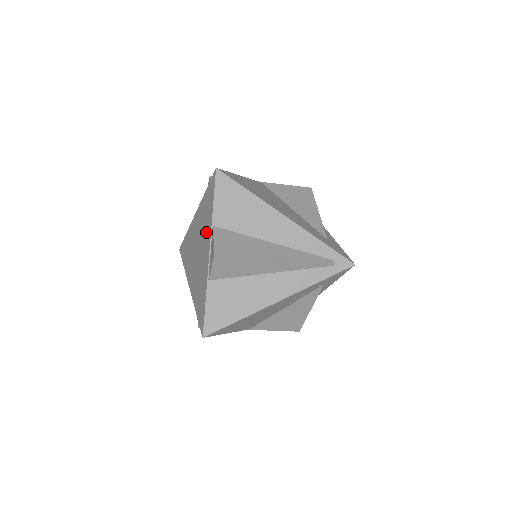
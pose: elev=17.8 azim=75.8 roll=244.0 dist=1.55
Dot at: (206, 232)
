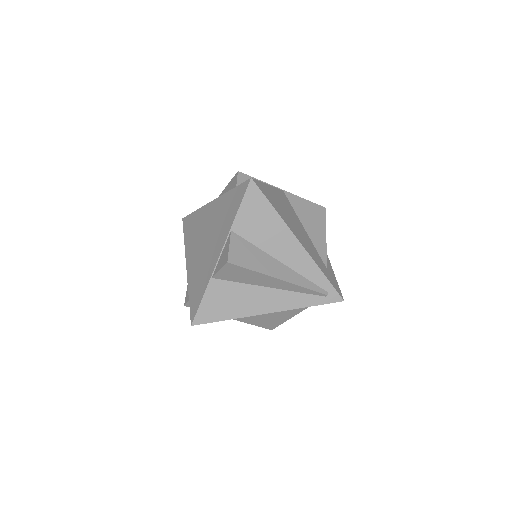
Dot at: (222, 231)
